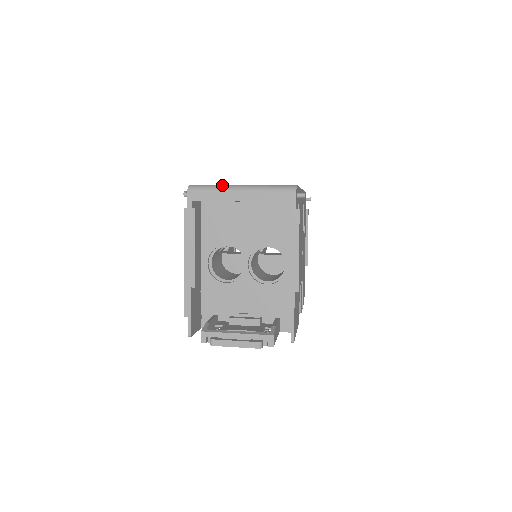
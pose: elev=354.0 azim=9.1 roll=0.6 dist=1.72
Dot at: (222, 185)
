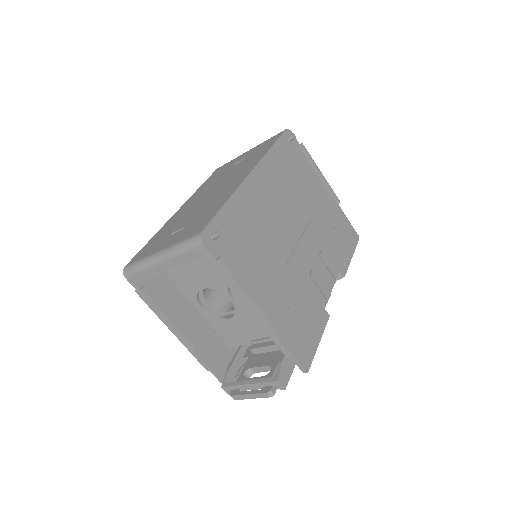
Dot at: (145, 259)
